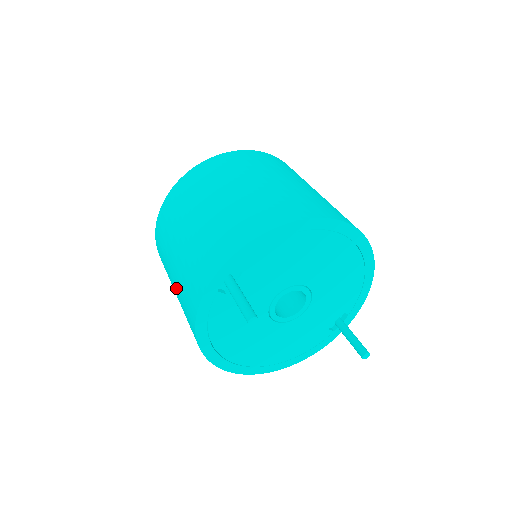
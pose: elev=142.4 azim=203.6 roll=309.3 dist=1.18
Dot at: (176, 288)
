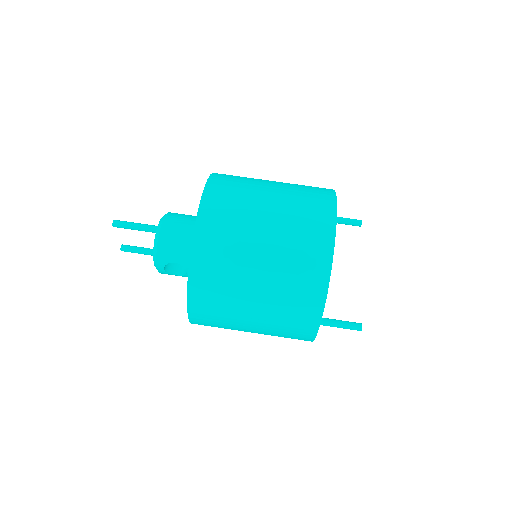
Dot at: occluded
